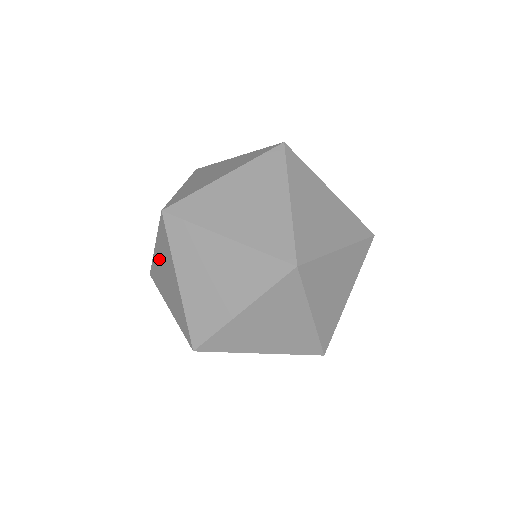
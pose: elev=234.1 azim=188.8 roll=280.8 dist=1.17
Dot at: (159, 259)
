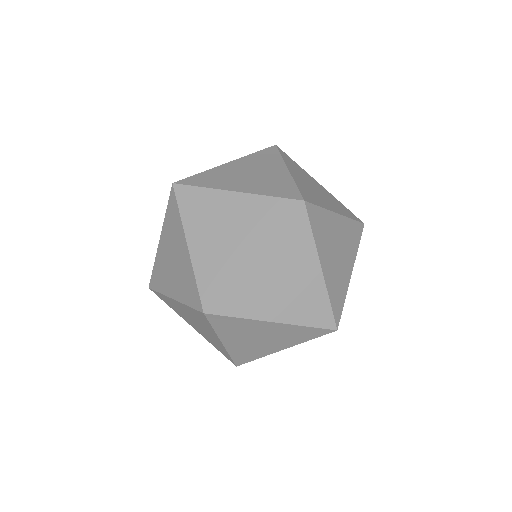
Dot at: occluded
